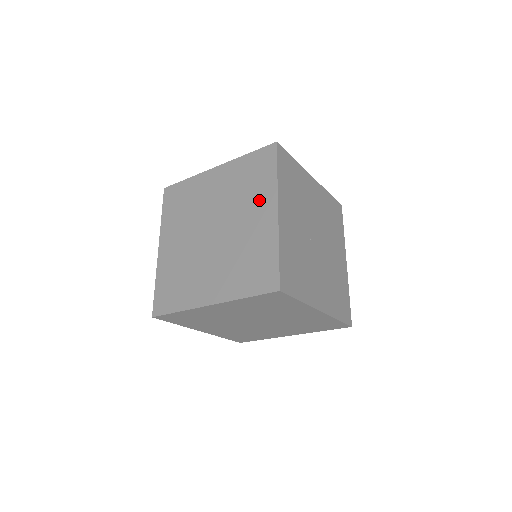
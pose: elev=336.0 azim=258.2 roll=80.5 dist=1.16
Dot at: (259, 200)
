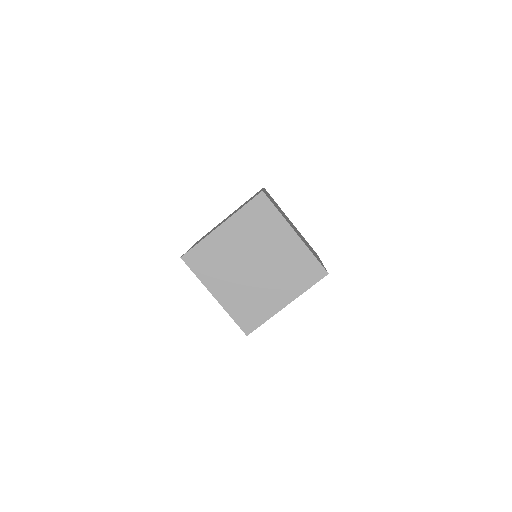
Dot at: (253, 196)
